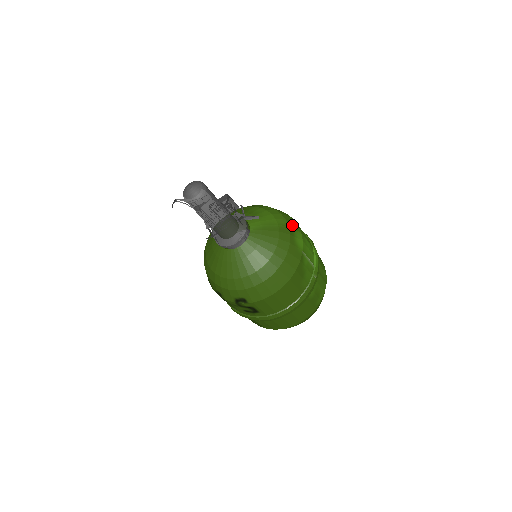
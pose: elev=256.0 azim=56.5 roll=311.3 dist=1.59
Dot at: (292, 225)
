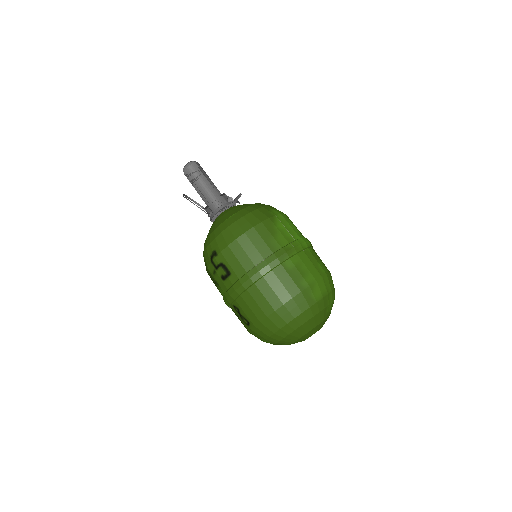
Dot at: occluded
